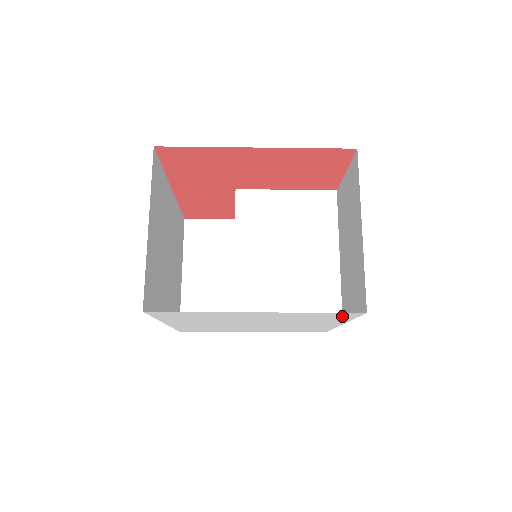
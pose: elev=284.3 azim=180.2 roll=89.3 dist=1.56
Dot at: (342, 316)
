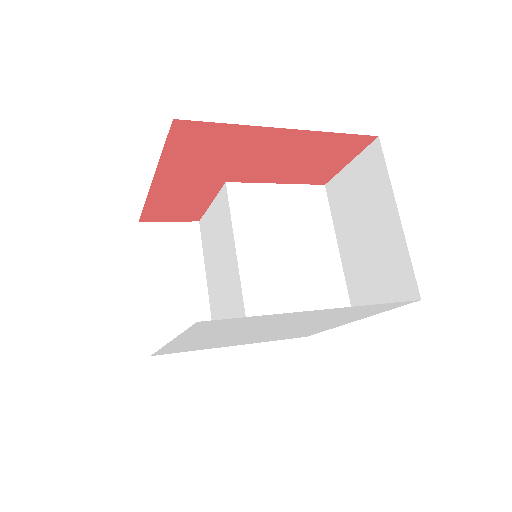
Dot at: (386, 308)
